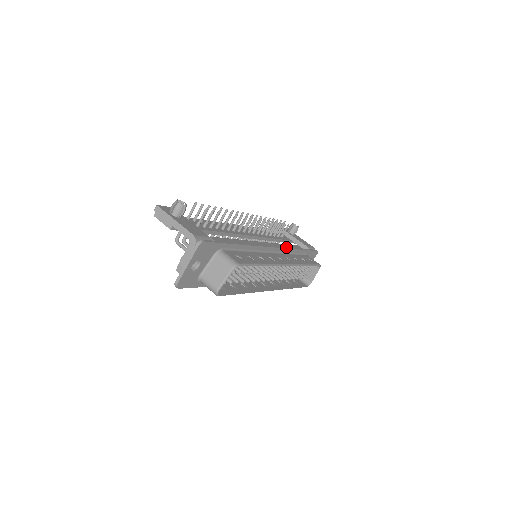
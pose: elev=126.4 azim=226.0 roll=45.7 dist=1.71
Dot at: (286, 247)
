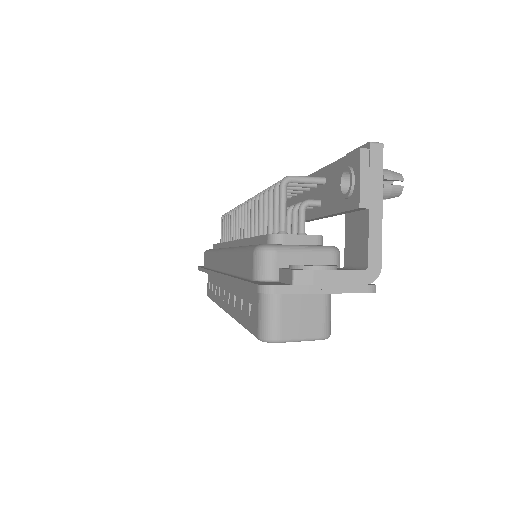
Dot at: occluded
